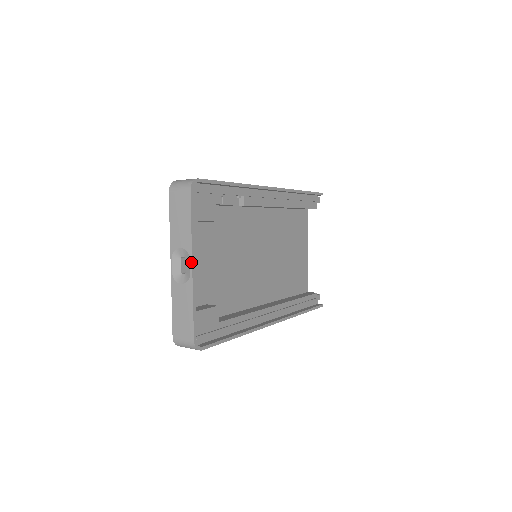
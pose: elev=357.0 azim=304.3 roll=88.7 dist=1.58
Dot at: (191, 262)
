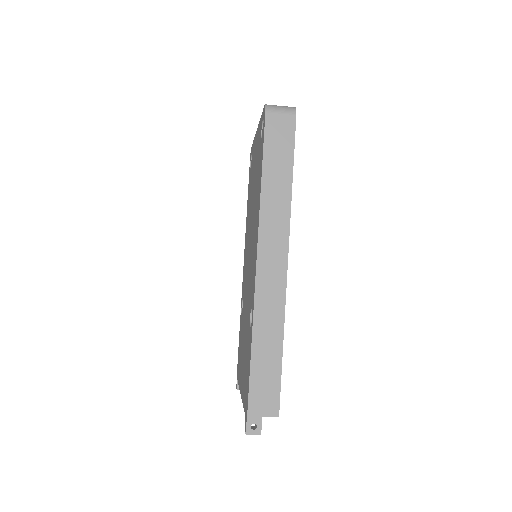
Dot at: occluded
